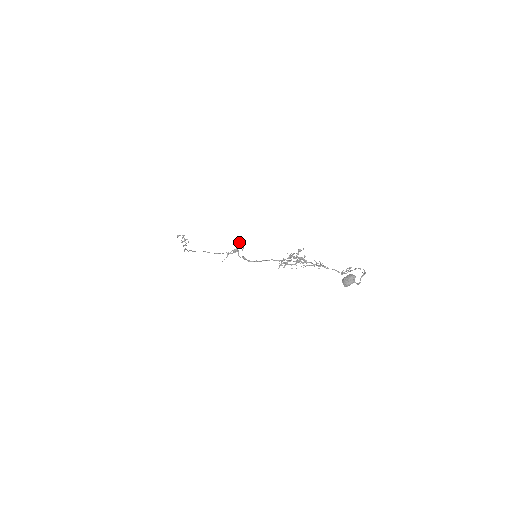
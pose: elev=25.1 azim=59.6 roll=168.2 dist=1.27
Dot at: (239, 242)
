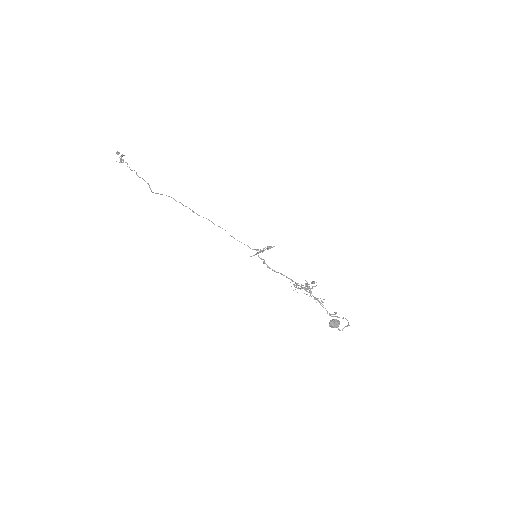
Dot at: (269, 246)
